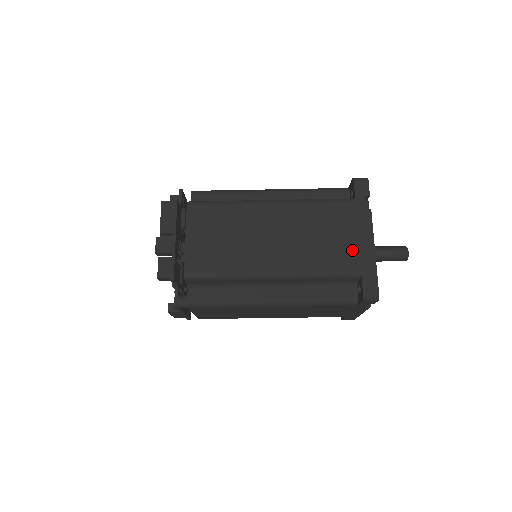
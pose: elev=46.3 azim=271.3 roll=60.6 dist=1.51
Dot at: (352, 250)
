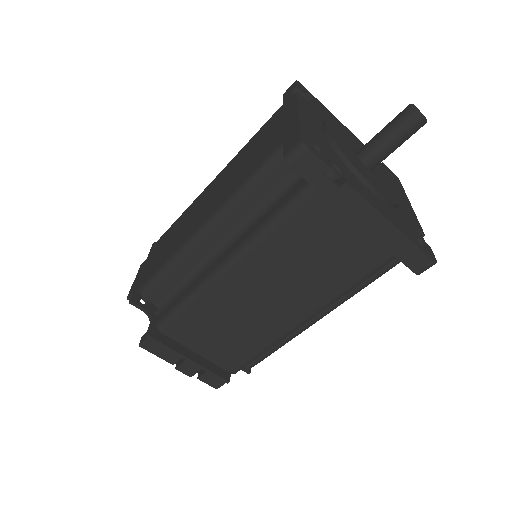
Dot at: (365, 245)
